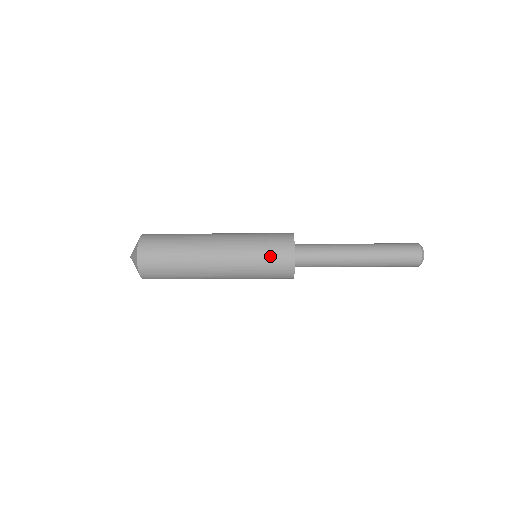
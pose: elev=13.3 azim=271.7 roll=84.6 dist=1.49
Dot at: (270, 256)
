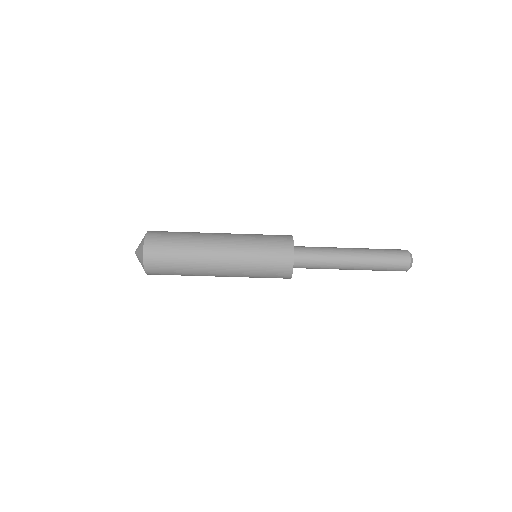
Dot at: (271, 241)
